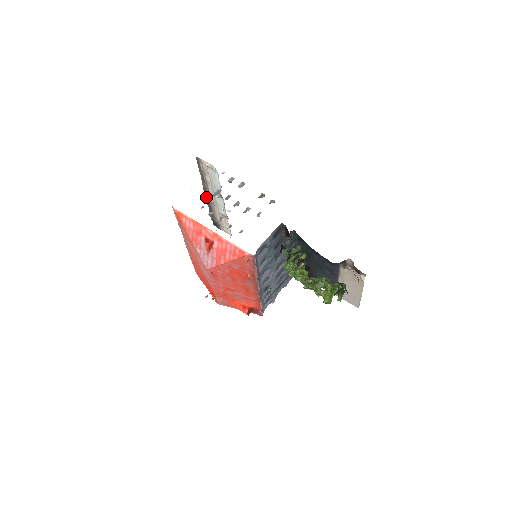
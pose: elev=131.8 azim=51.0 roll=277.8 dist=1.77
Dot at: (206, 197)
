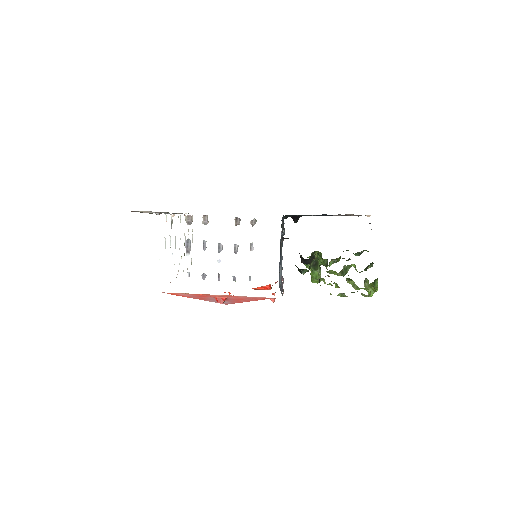
Dot at: occluded
